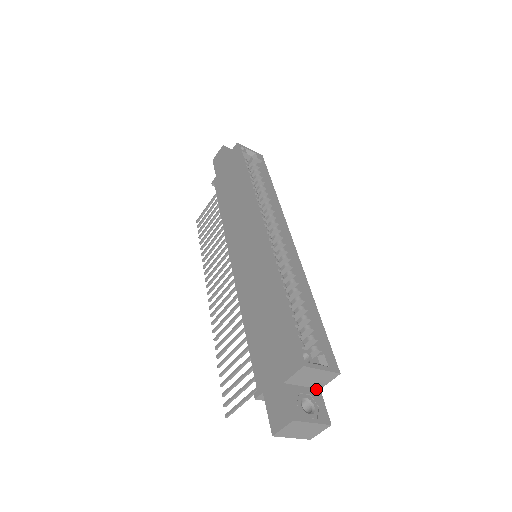
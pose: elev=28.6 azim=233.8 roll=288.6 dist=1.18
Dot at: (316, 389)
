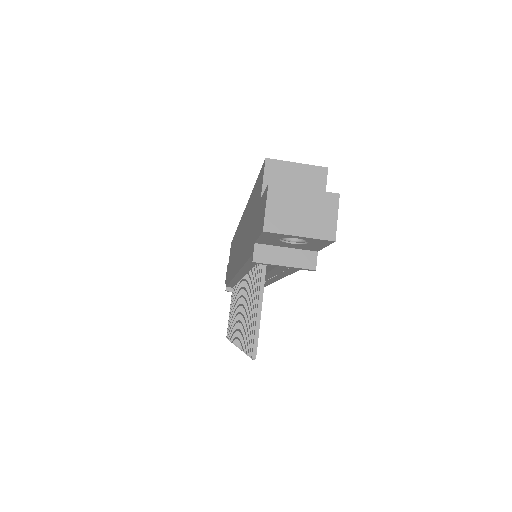
Dot at: occluded
